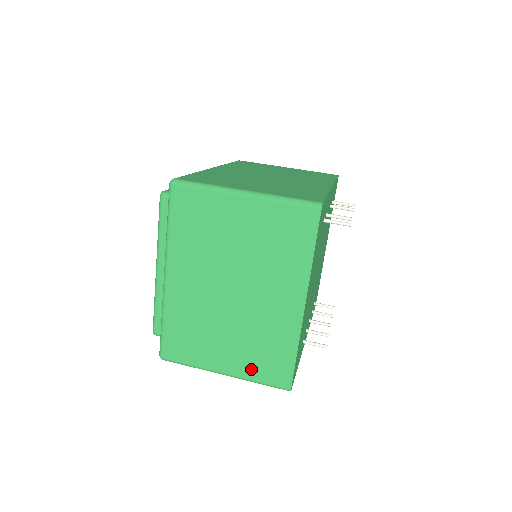
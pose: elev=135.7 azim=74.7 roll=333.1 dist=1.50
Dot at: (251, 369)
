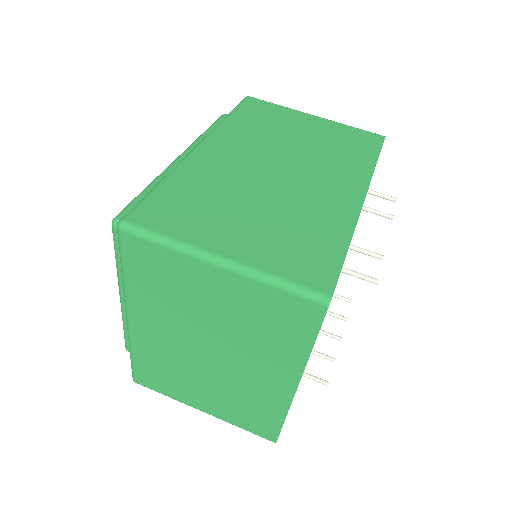
Dot at: (232, 417)
